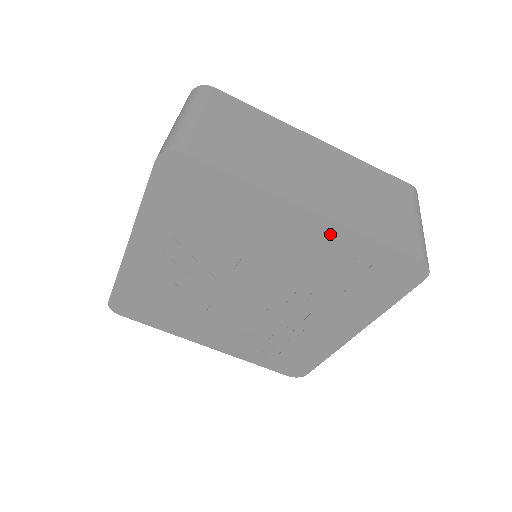
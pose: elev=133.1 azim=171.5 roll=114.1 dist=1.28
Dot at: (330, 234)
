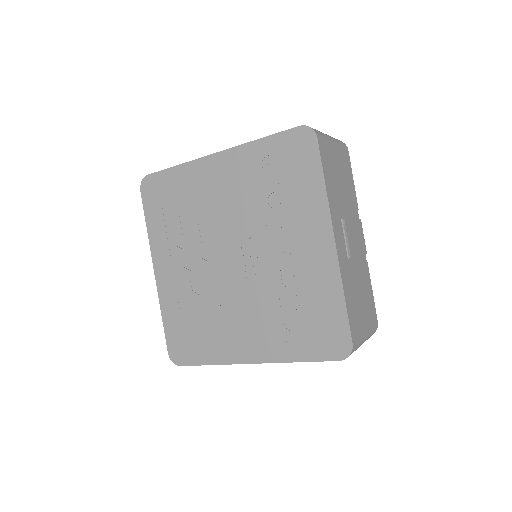
Dot at: (237, 159)
